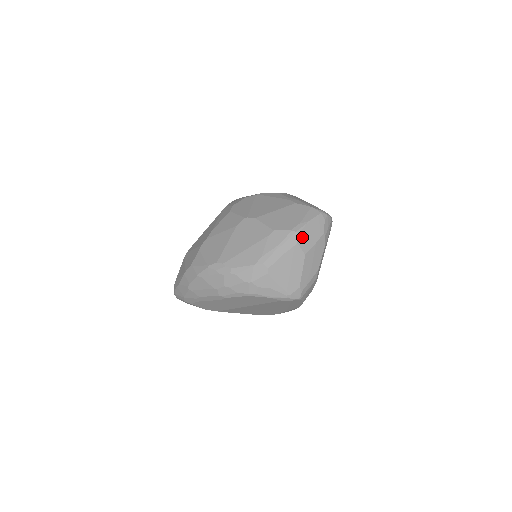
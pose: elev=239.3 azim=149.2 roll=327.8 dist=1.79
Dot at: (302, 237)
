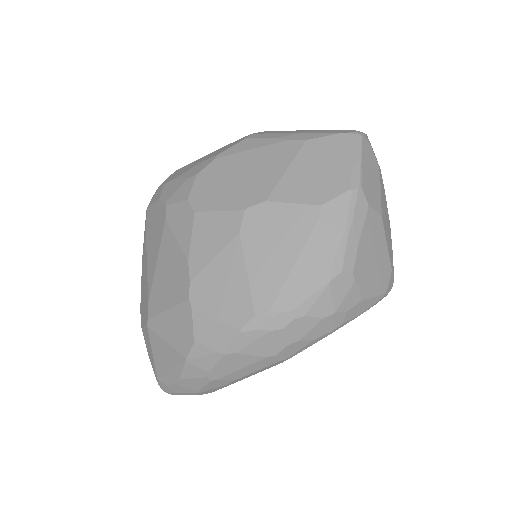
Dot at: (367, 191)
